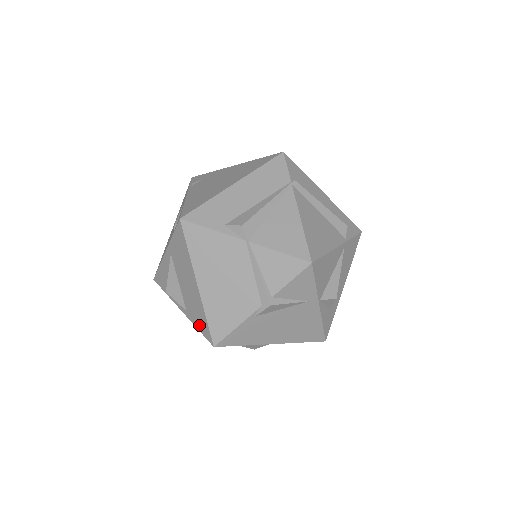
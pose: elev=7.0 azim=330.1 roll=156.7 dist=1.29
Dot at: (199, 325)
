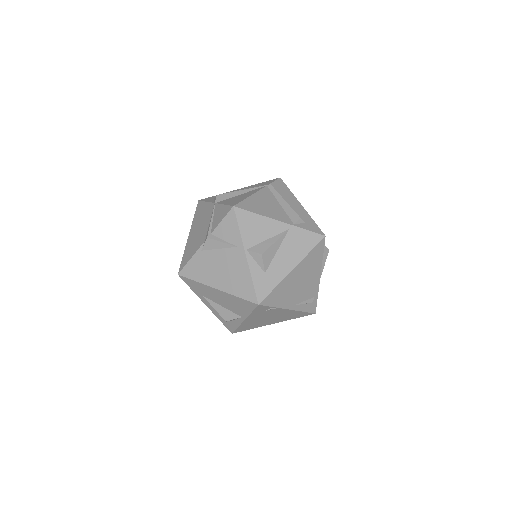
Dot at: occluded
